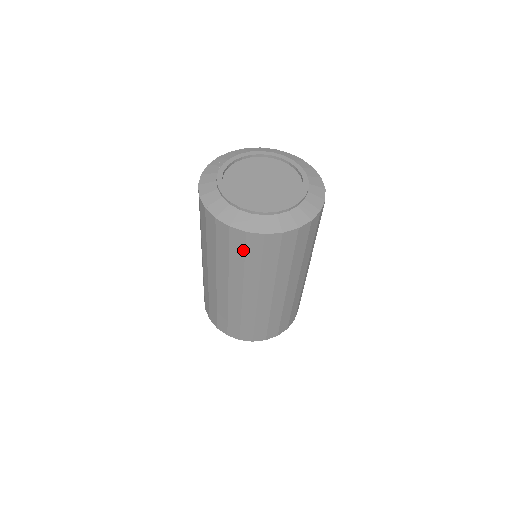
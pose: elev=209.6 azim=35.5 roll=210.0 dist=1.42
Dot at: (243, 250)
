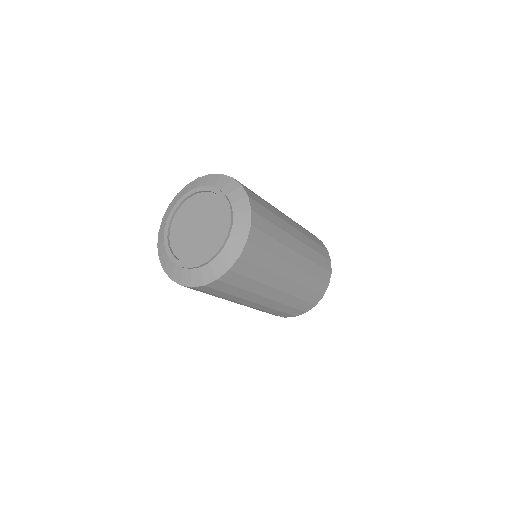
Dot at: occluded
